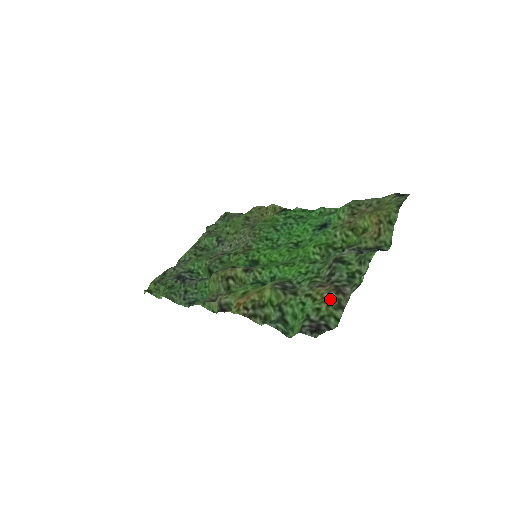
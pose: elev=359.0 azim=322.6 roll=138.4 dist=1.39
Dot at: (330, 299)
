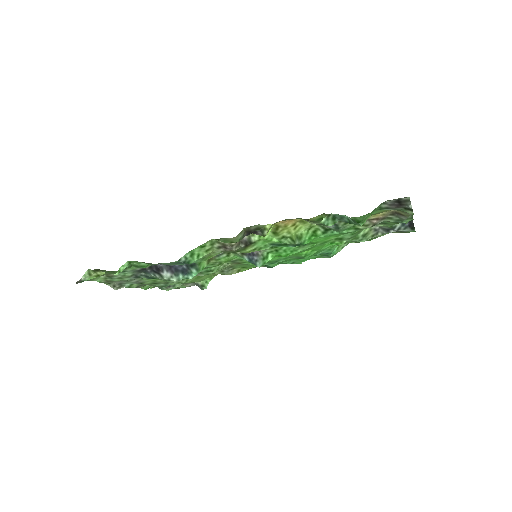
Dot at: occluded
